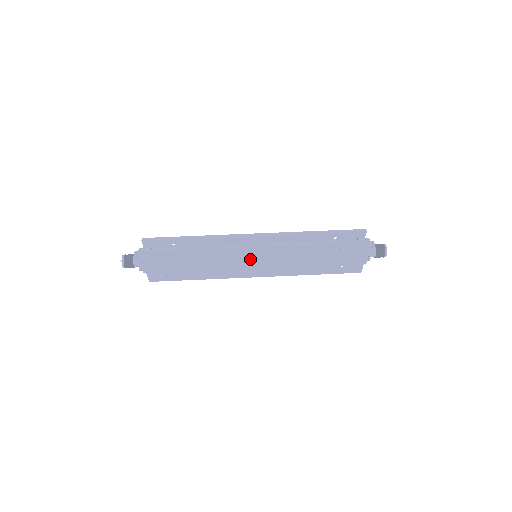
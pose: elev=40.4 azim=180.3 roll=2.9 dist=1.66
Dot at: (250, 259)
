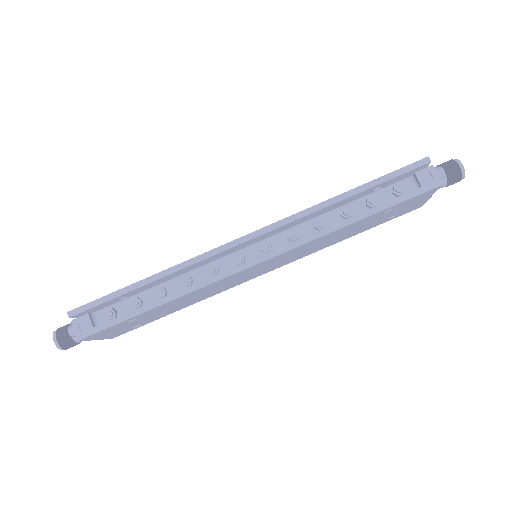
Dot at: (251, 272)
